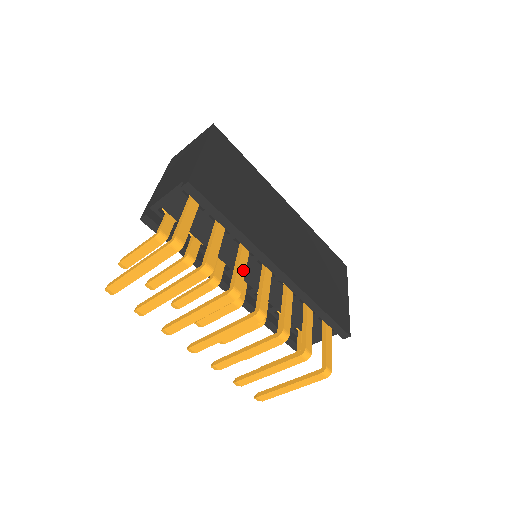
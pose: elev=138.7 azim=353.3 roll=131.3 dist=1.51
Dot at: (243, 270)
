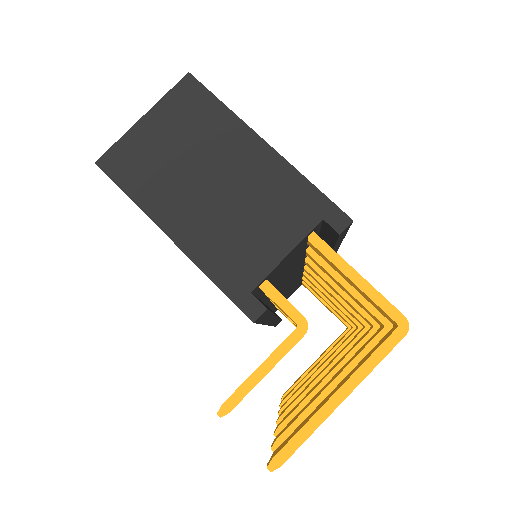
Dot at: occluded
